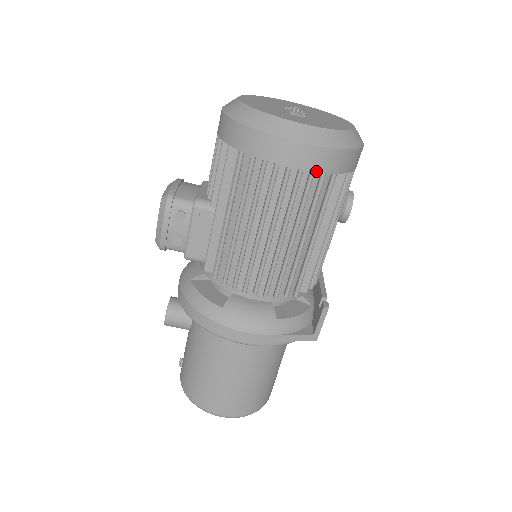
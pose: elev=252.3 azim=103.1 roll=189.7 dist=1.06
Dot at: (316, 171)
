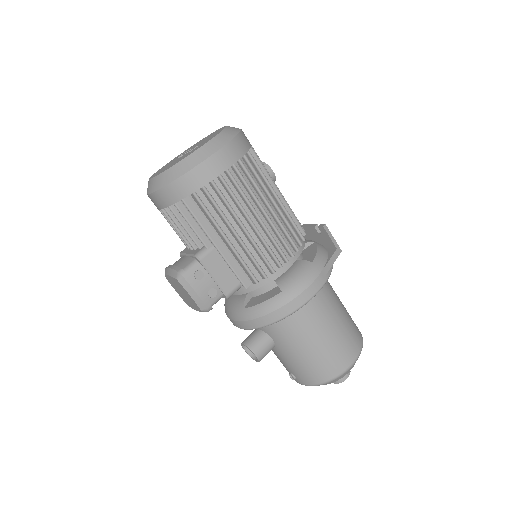
Dot at: (240, 157)
